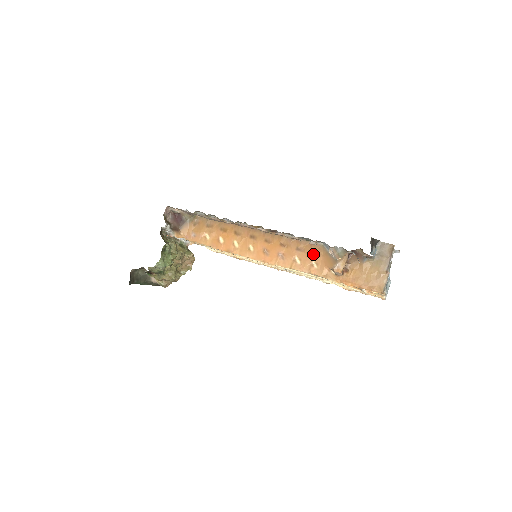
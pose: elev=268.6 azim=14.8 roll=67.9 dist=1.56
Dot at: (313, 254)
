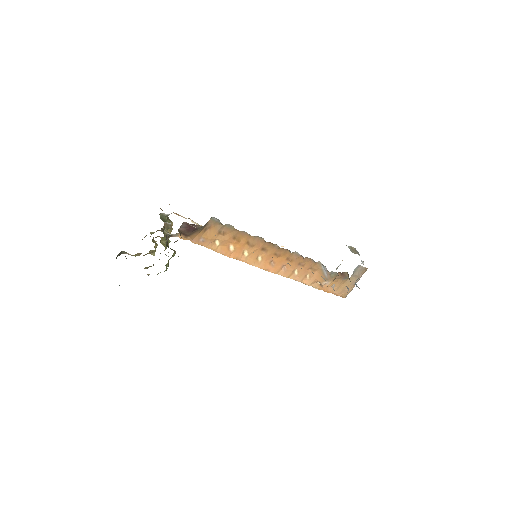
Dot at: (310, 269)
